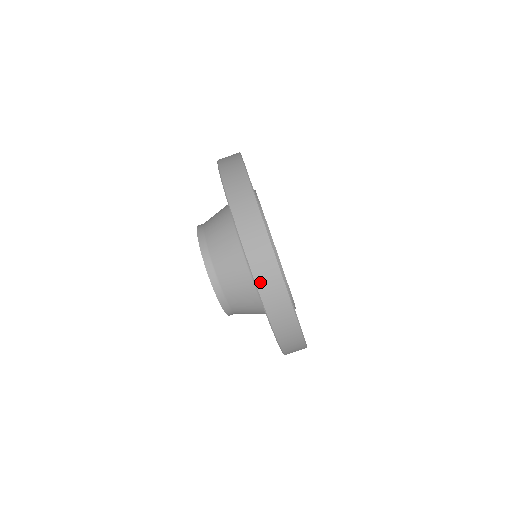
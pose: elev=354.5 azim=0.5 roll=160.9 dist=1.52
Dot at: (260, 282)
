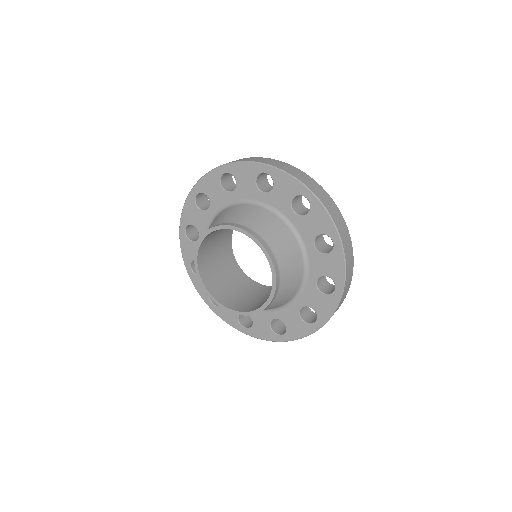
Dot at: (347, 277)
